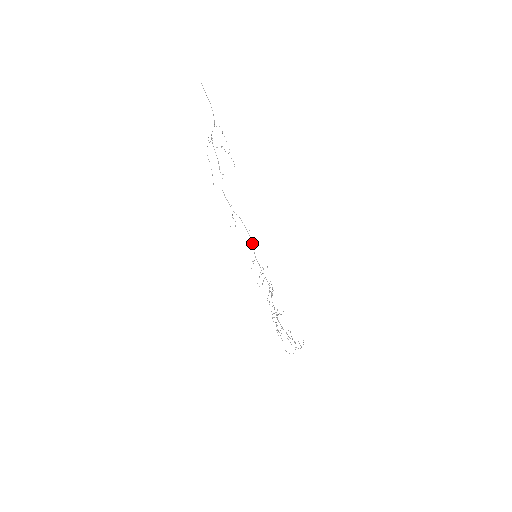
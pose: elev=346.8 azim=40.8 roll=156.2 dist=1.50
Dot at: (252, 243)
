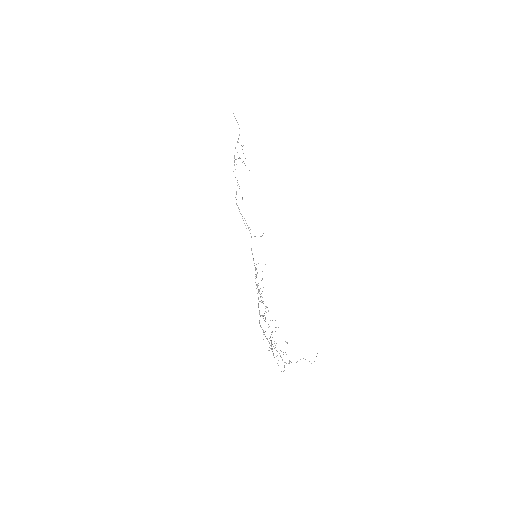
Dot at: occluded
